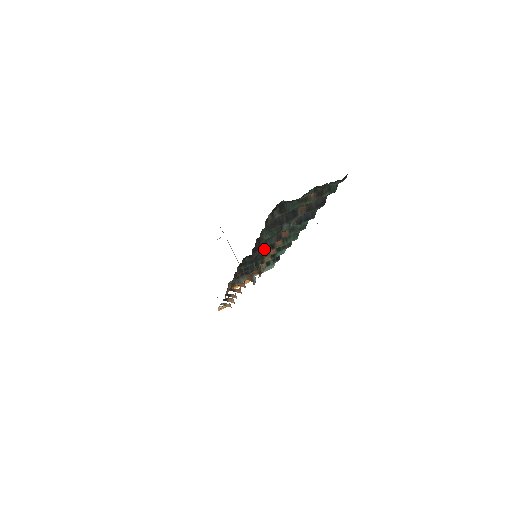
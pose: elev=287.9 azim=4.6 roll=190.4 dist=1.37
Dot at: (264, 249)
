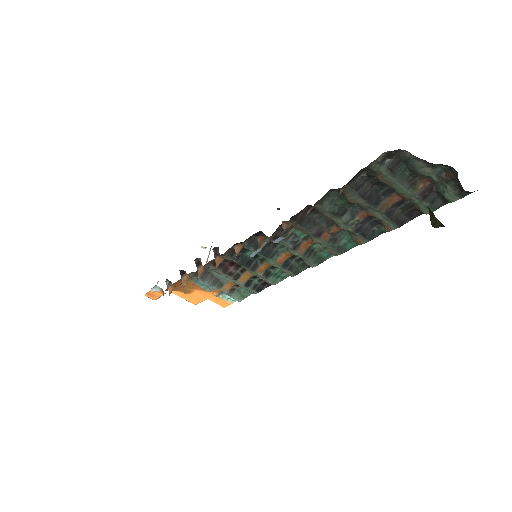
Dot at: (287, 239)
